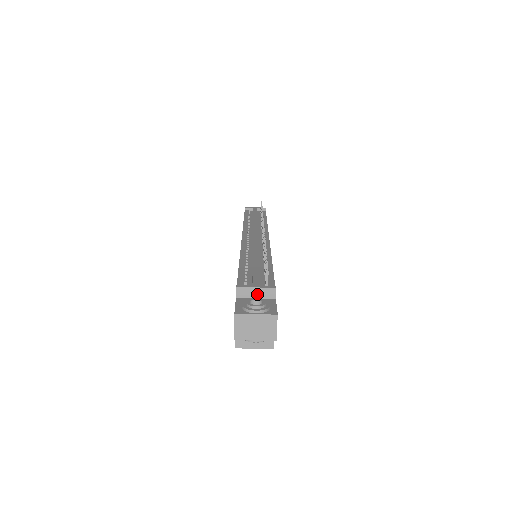
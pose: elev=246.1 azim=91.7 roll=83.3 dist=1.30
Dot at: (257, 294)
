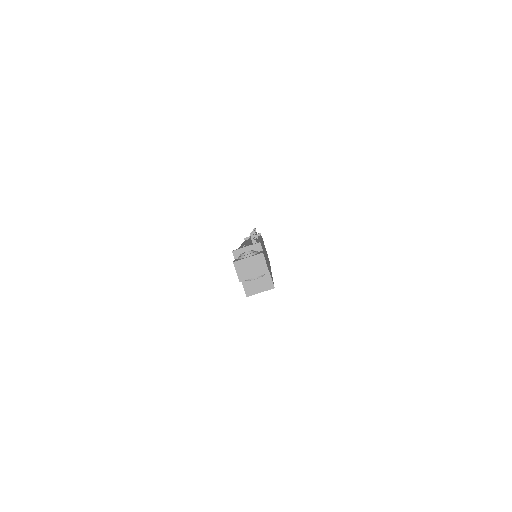
Dot at: occluded
